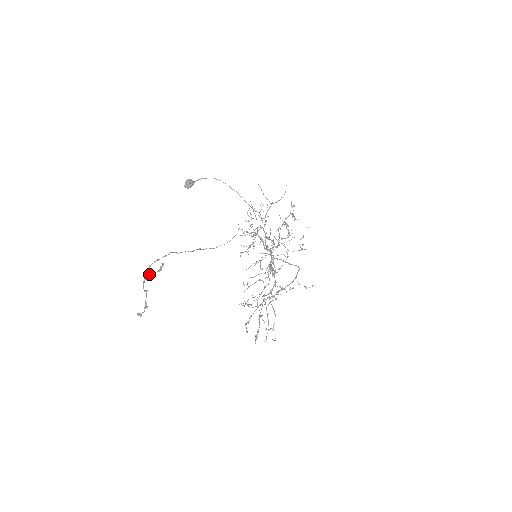
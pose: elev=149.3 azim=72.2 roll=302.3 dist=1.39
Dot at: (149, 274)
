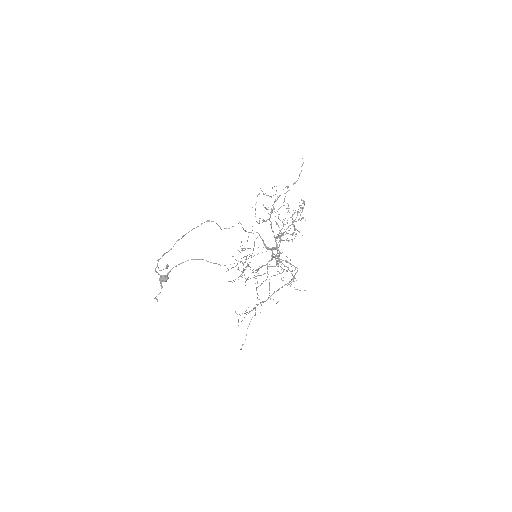
Dot at: occluded
